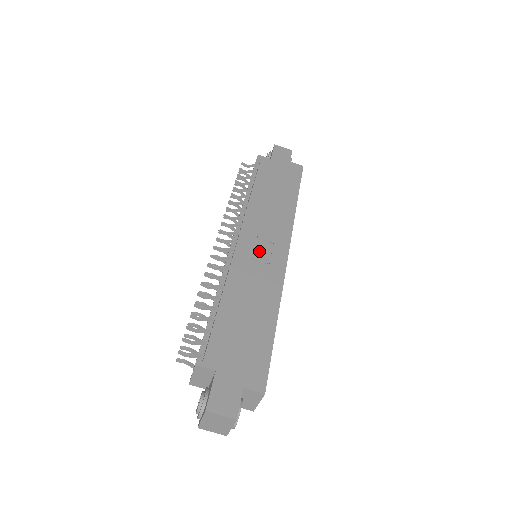
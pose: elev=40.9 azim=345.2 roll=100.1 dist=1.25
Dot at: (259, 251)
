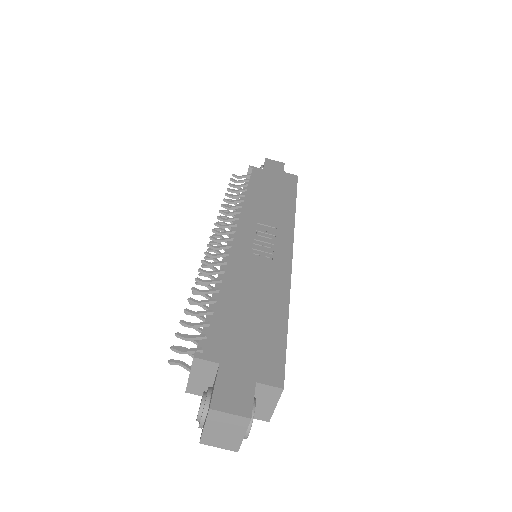
Dot at: (260, 246)
